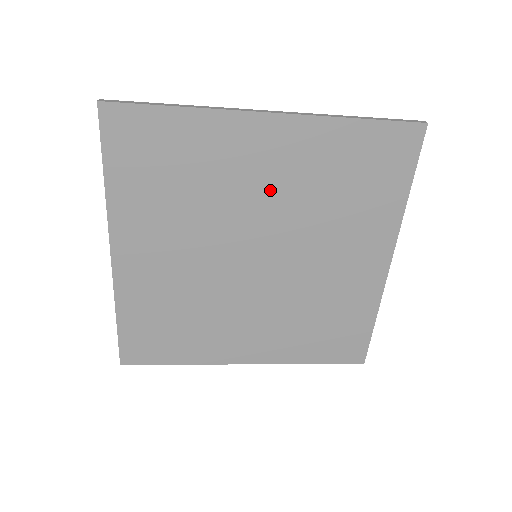
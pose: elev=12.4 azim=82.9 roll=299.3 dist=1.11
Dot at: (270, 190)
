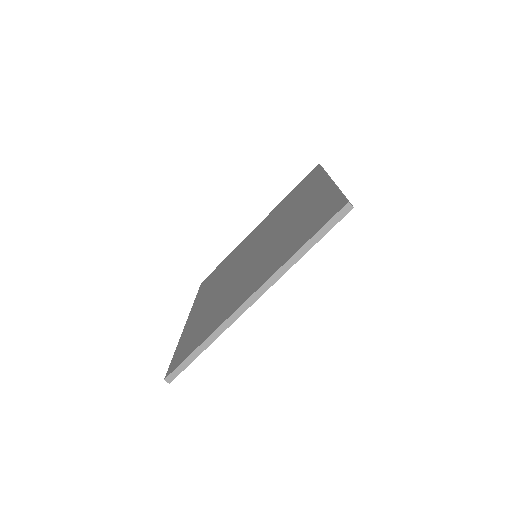
Dot at: (259, 235)
